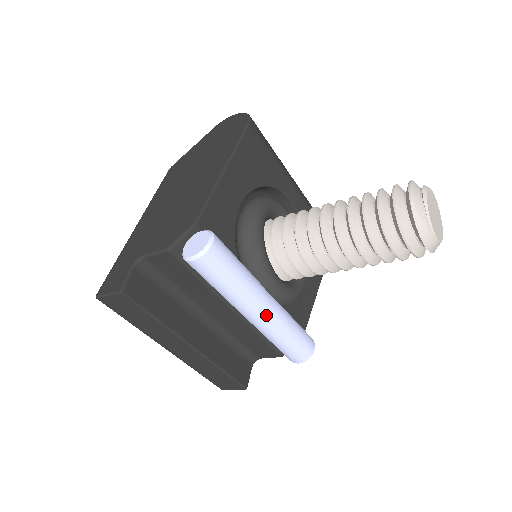
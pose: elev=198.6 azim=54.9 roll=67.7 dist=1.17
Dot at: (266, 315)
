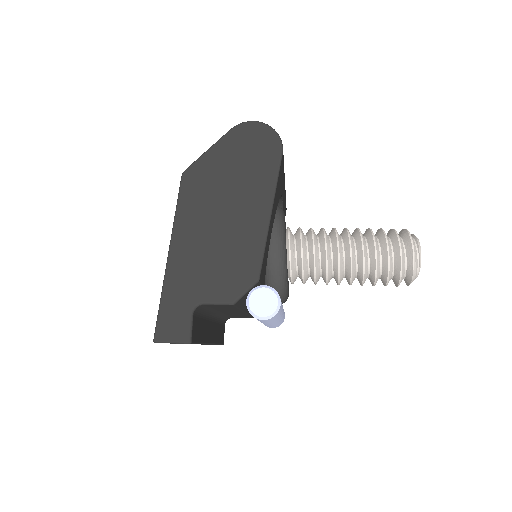
Dot at: occluded
